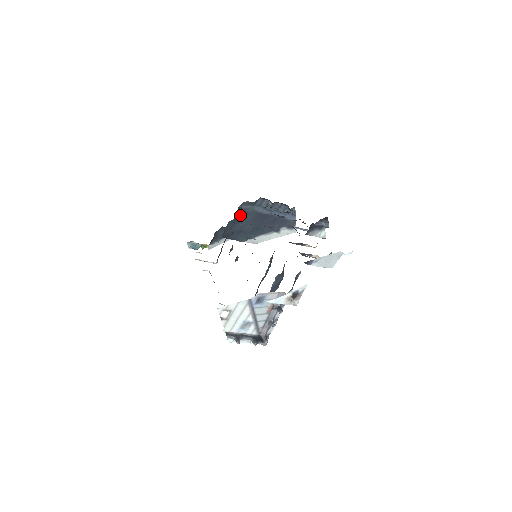
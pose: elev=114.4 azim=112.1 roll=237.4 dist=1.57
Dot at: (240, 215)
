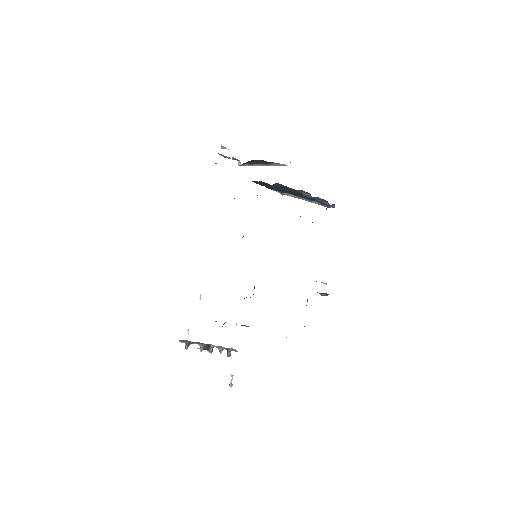
Dot at: occluded
